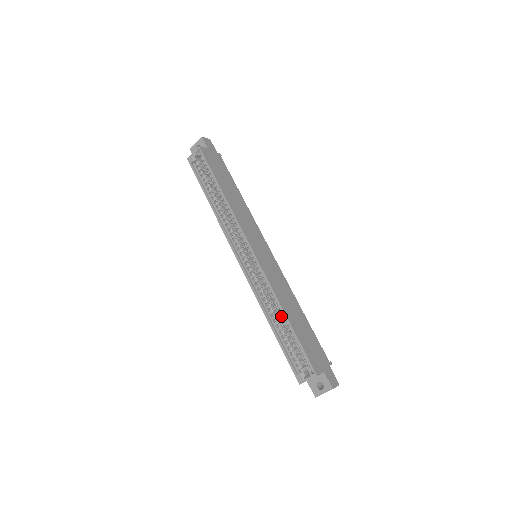
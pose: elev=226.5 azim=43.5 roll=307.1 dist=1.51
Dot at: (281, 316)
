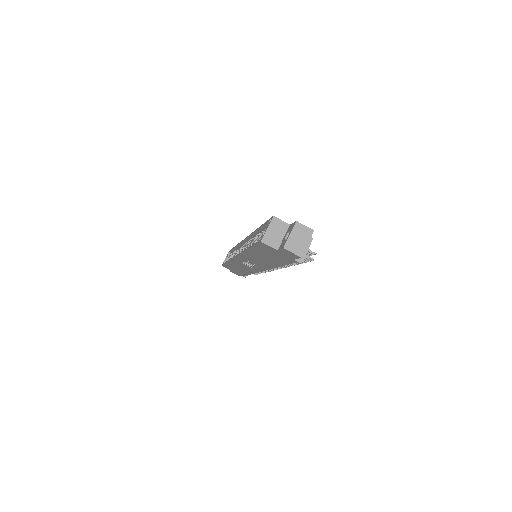
Dot at: (258, 239)
